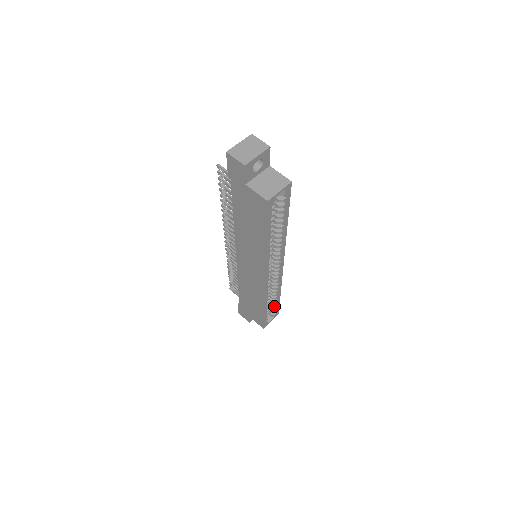
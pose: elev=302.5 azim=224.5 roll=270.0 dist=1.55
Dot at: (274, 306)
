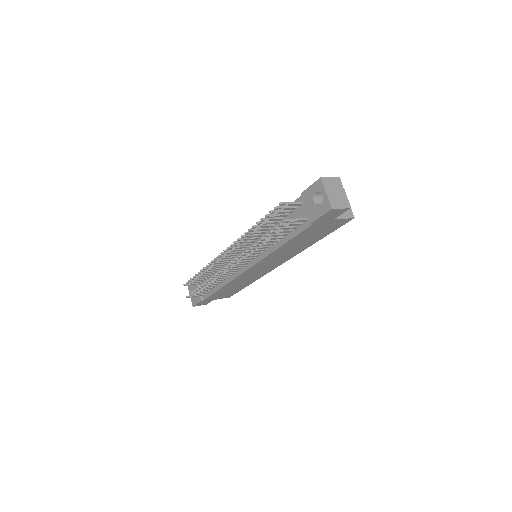
Dot at: occluded
